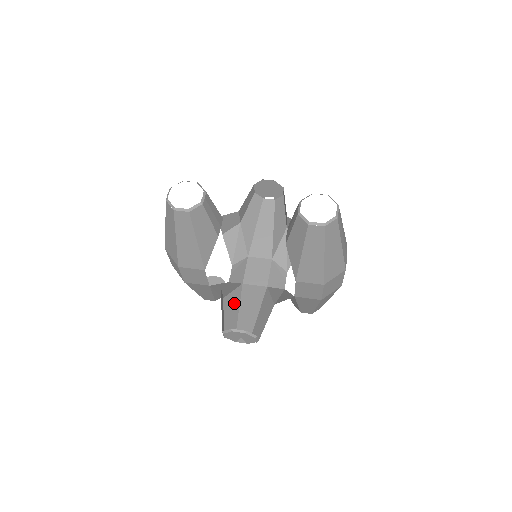
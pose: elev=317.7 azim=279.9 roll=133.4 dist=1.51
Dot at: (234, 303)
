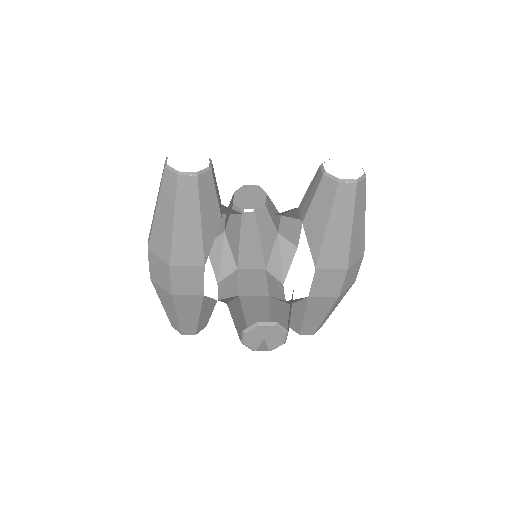
Dot at: (238, 312)
